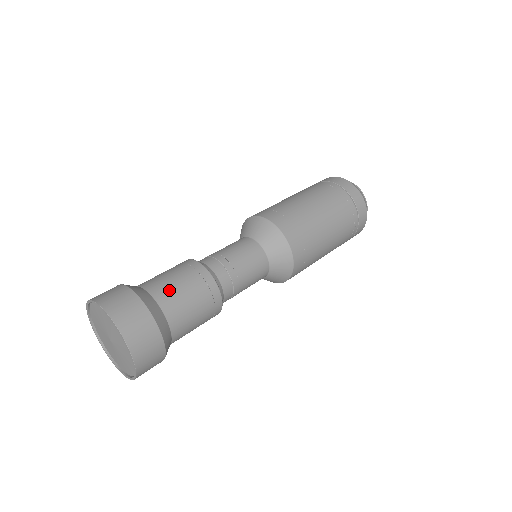
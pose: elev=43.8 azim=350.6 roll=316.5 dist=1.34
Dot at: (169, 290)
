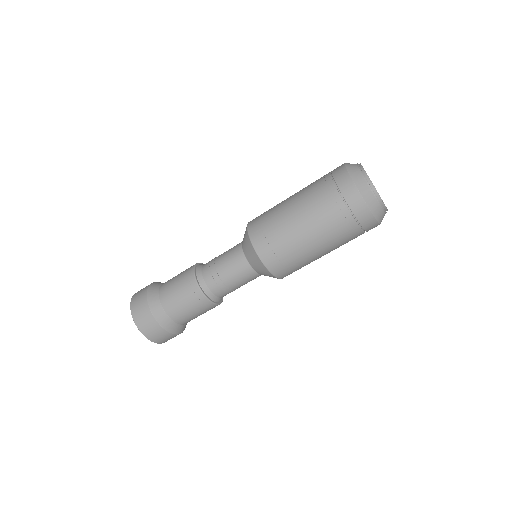
Dot at: (170, 279)
